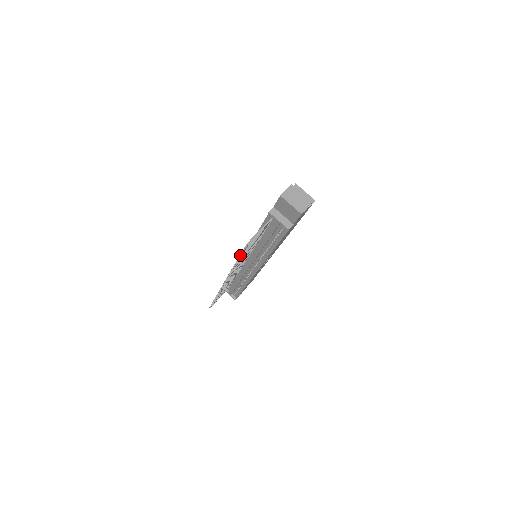
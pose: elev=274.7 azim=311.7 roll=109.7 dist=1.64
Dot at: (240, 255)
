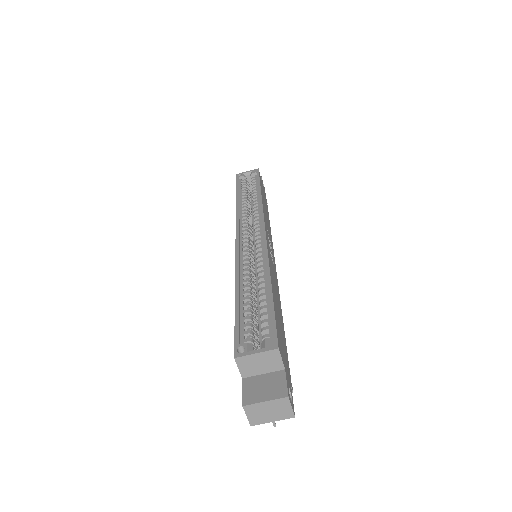
Dot at: occluded
